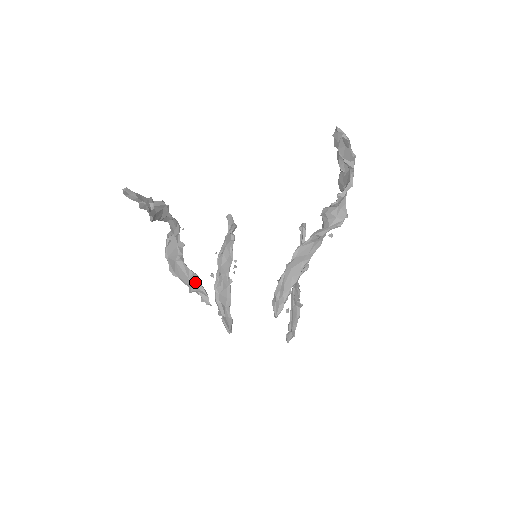
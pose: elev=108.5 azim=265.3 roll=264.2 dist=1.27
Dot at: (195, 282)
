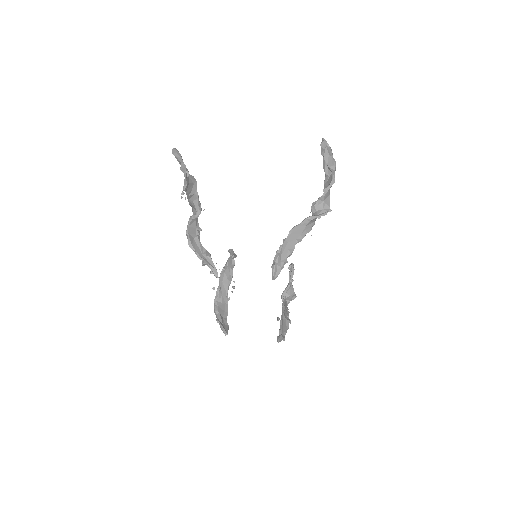
Dot at: (207, 258)
